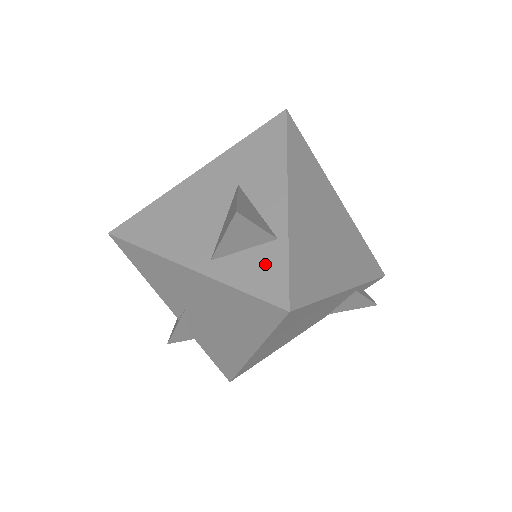
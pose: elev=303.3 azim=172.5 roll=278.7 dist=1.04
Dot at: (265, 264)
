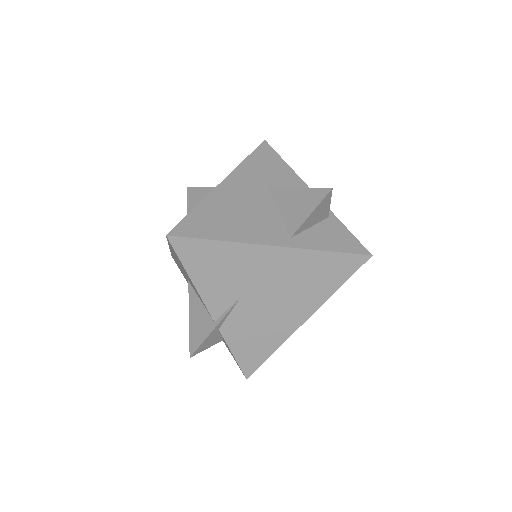
Dot at: (333, 233)
